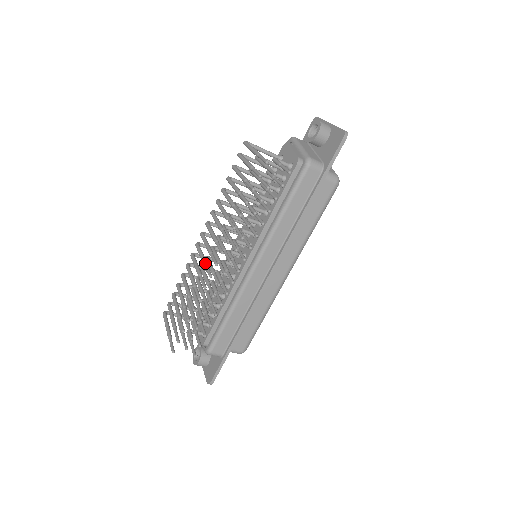
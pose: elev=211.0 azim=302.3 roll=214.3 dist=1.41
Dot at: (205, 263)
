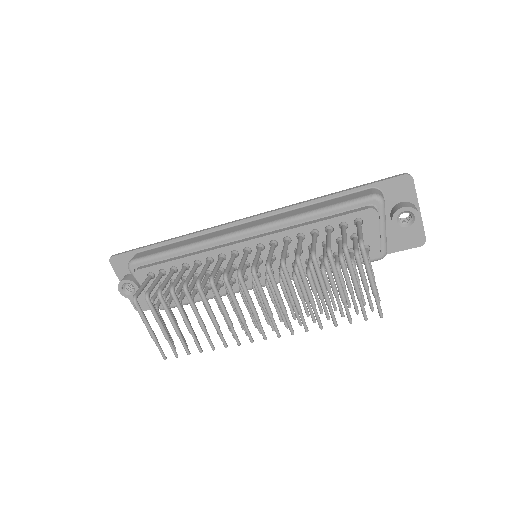
Dot at: (245, 323)
